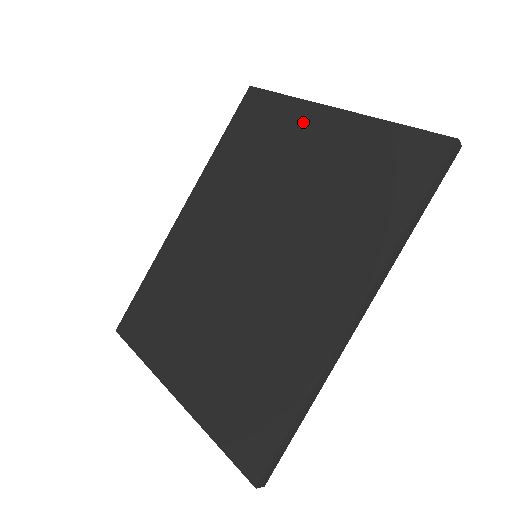
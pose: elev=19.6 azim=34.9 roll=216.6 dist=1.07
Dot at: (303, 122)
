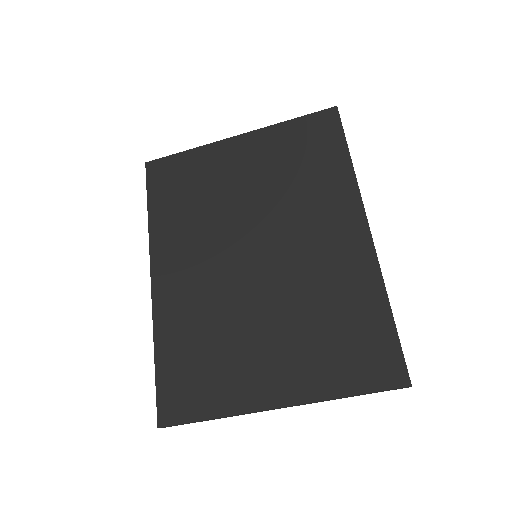
Dot at: (219, 156)
